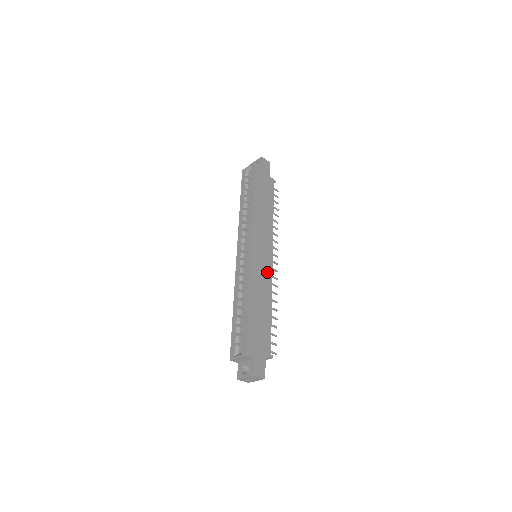
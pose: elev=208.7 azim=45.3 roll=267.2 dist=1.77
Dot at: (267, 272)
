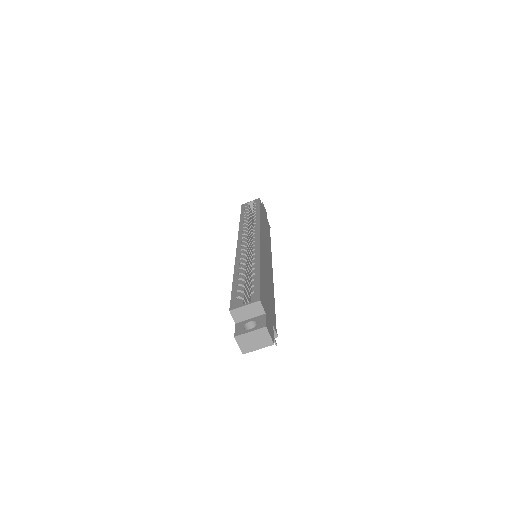
Dot at: (270, 269)
